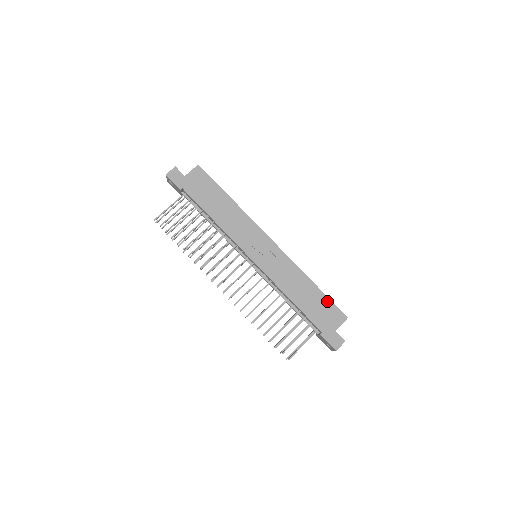
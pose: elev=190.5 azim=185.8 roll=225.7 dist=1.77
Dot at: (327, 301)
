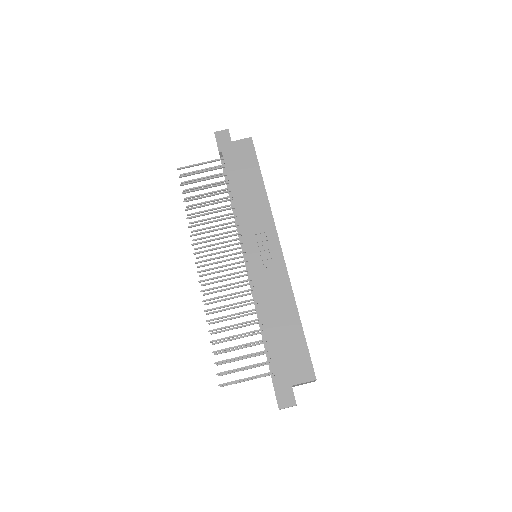
Dot at: (303, 345)
